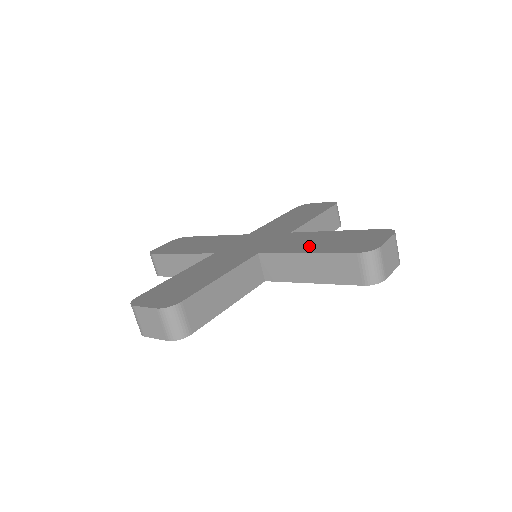
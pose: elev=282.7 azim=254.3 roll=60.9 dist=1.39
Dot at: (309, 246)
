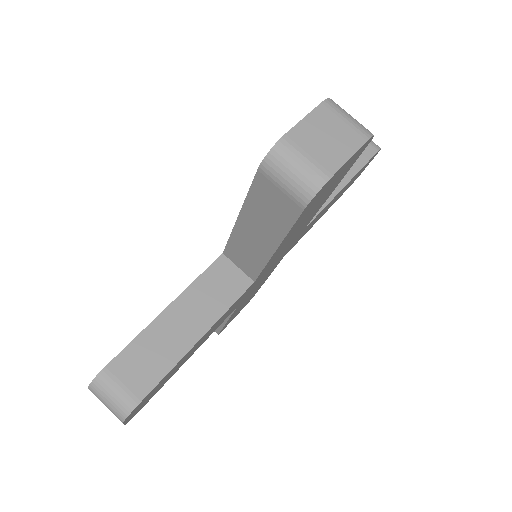
Dot at: occluded
